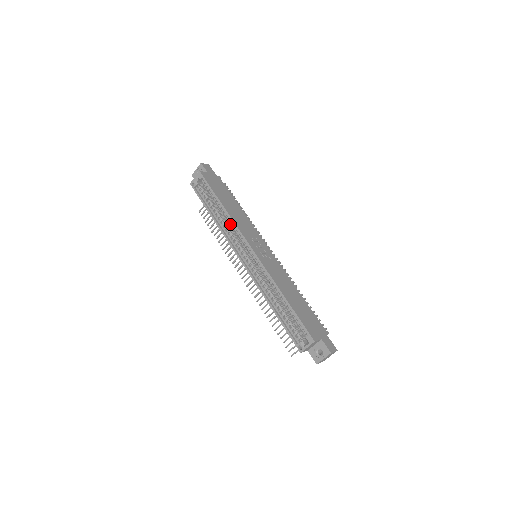
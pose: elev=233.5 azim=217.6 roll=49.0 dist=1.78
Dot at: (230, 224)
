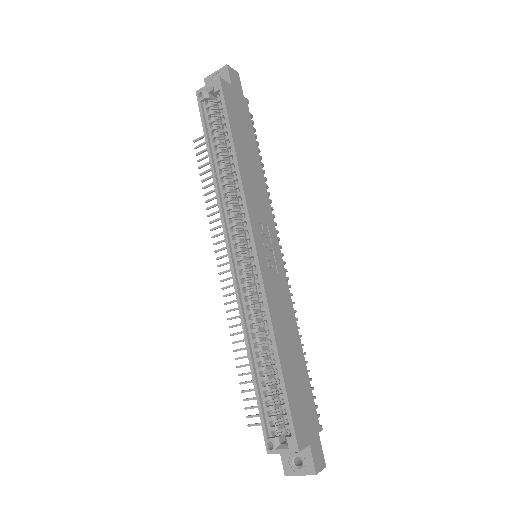
Dot at: (235, 189)
